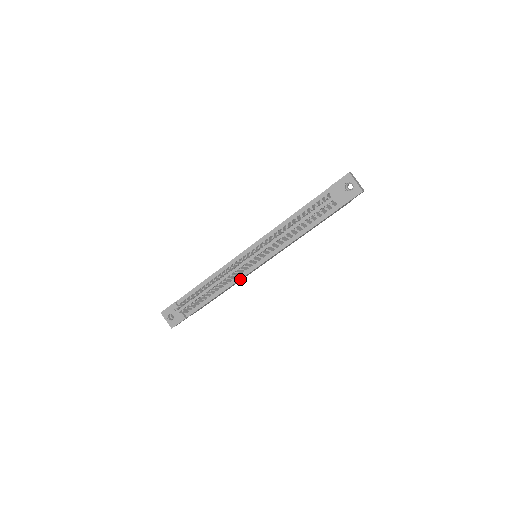
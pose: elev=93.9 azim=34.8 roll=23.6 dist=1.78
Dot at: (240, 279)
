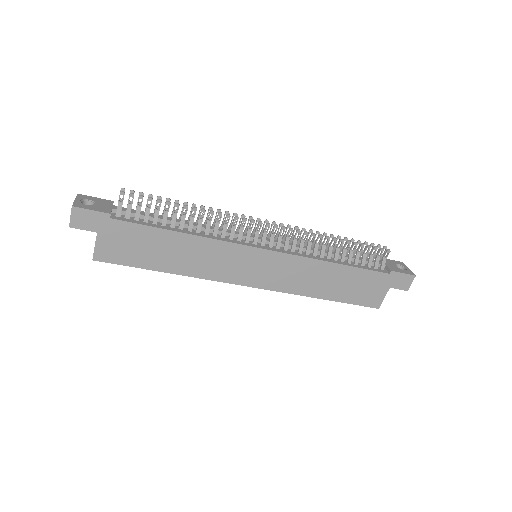
Dot at: (228, 244)
